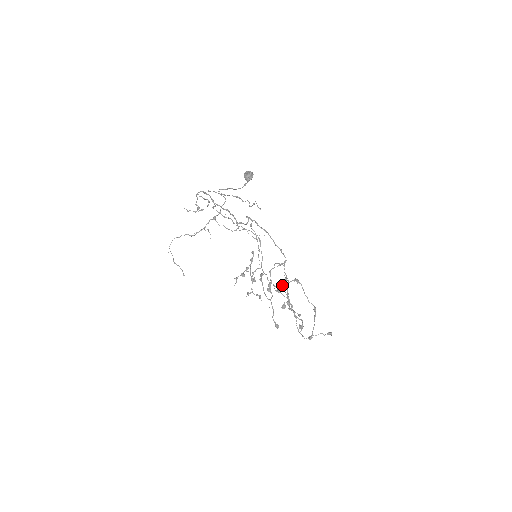
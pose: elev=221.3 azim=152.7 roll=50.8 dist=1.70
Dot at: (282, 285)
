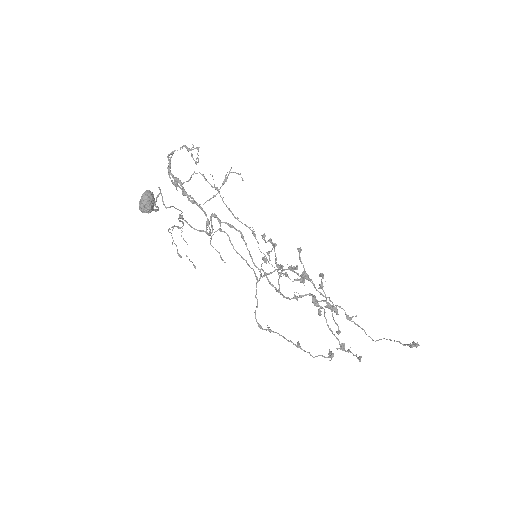
Dot at: (322, 276)
